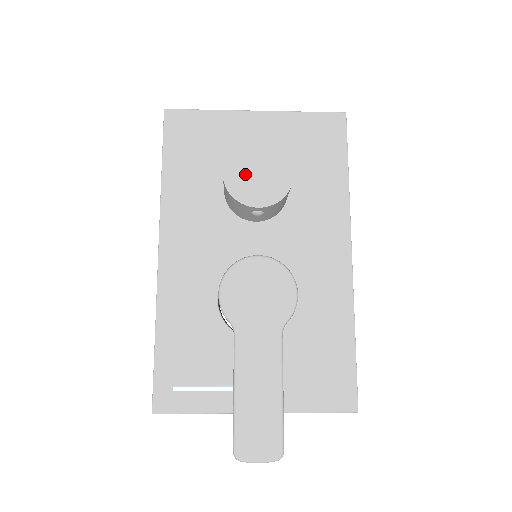
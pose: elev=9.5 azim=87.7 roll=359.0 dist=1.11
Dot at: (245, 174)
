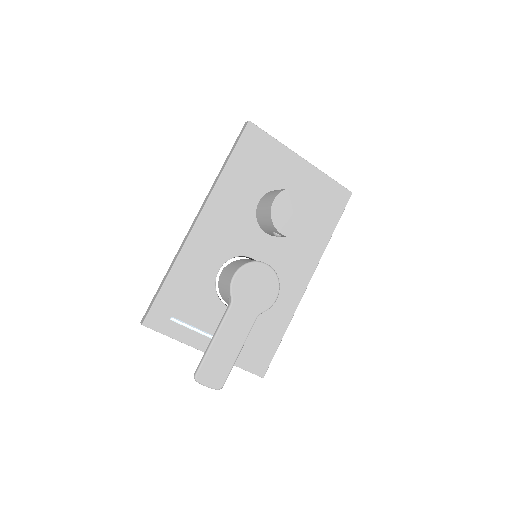
Dot at: (286, 209)
